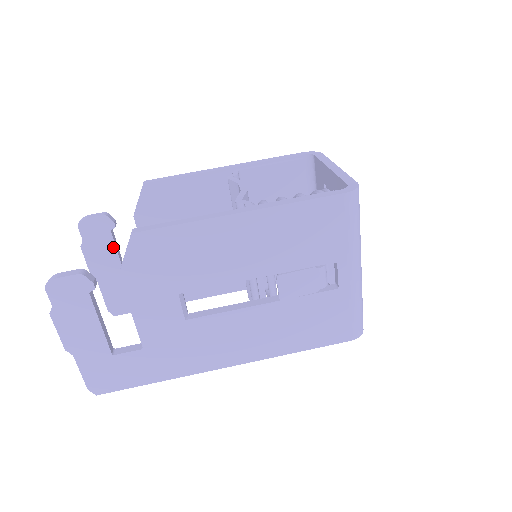
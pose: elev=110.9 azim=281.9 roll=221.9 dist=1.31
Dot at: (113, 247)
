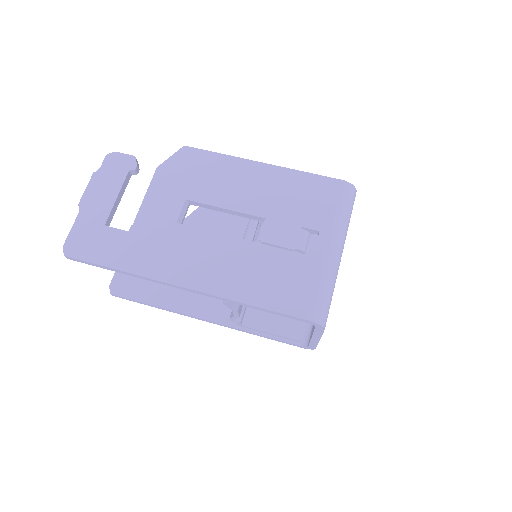
Dot at: occluded
